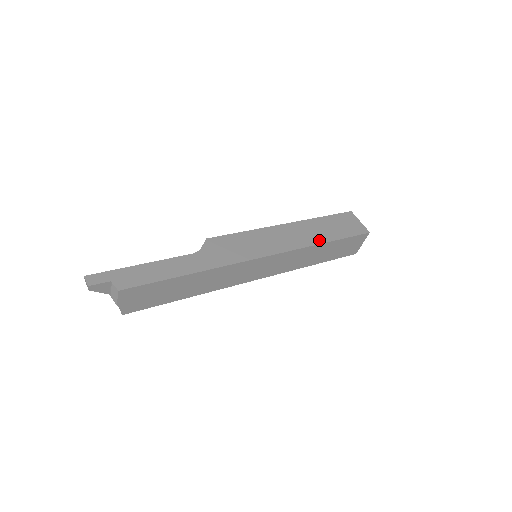
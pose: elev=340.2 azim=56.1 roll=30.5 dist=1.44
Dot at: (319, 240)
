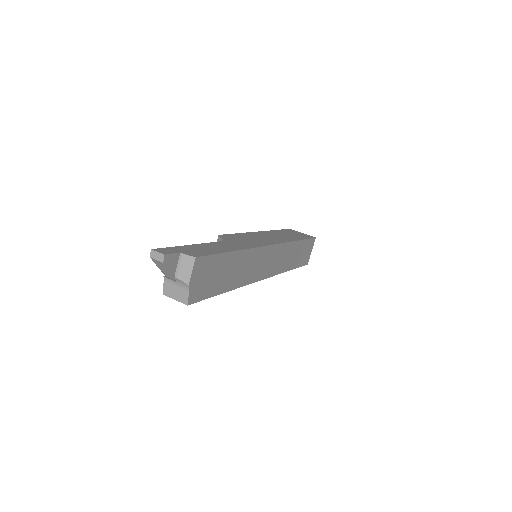
Dot at: (293, 239)
